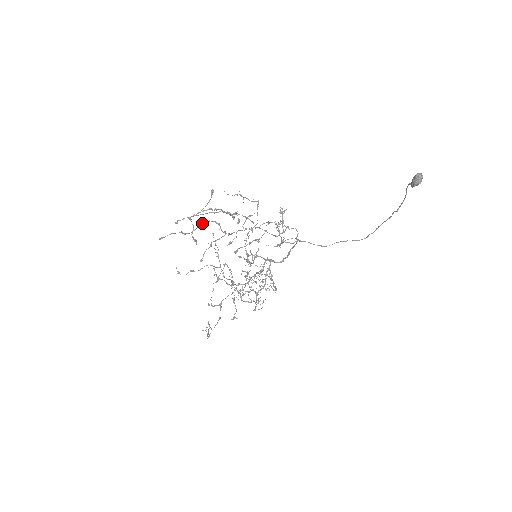
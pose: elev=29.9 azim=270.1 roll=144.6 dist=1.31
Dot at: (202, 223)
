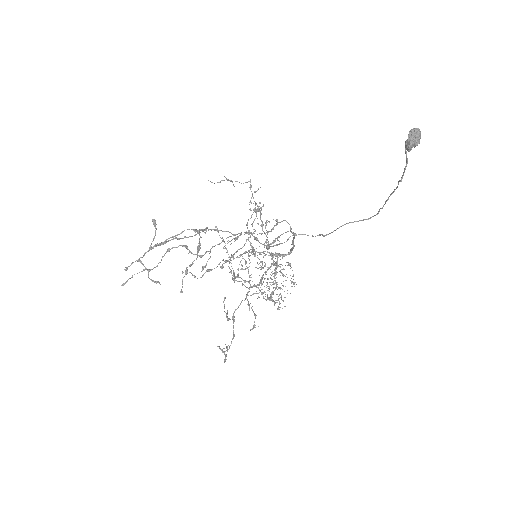
Dot at: occluded
